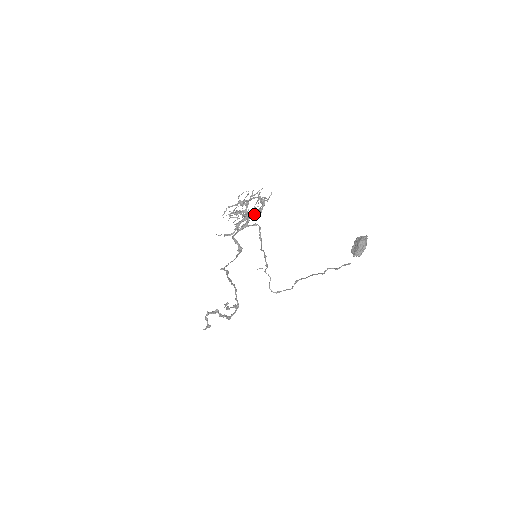
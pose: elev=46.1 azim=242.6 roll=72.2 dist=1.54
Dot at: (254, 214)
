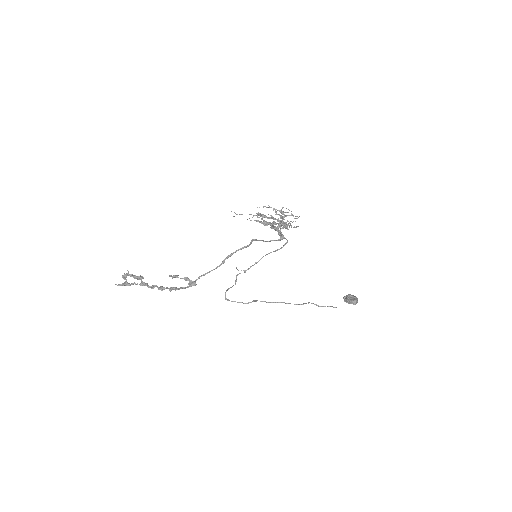
Dot at: occluded
